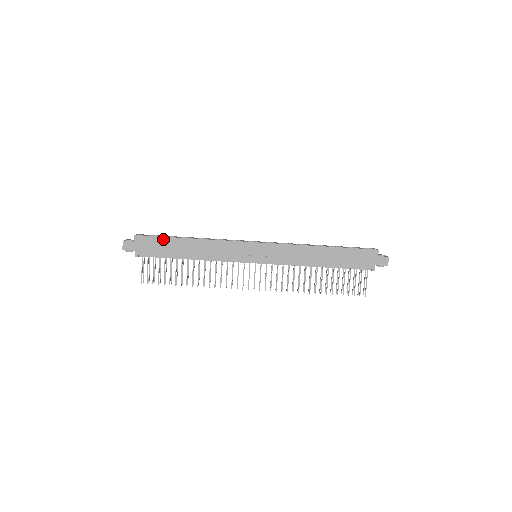
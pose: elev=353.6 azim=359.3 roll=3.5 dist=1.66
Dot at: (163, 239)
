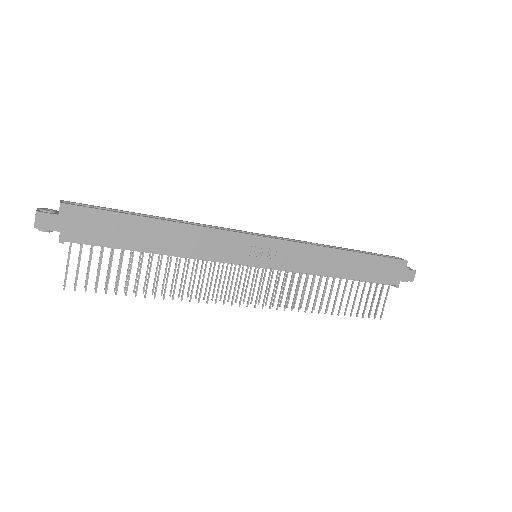
Dot at: (115, 216)
